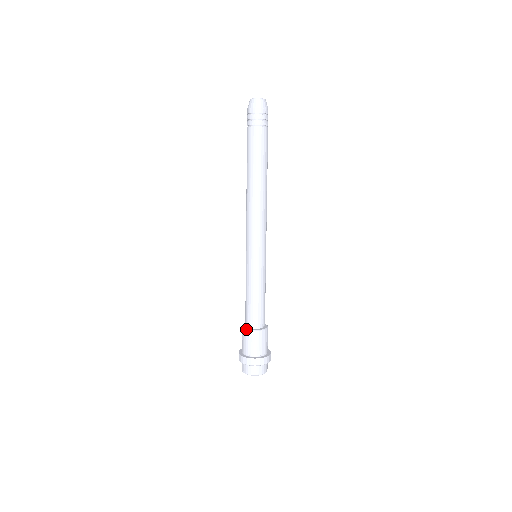
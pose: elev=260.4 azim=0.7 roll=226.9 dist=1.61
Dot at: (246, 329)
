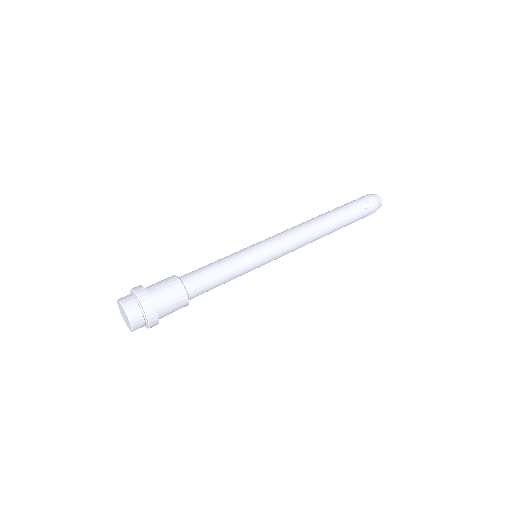
Dot at: occluded
